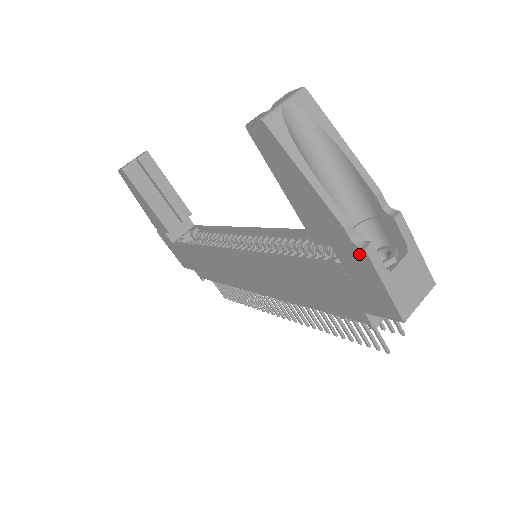
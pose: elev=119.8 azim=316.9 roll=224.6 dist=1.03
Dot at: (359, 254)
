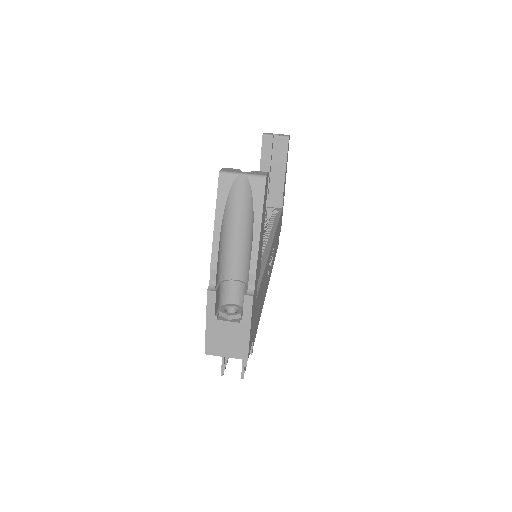
Dot at: (209, 291)
